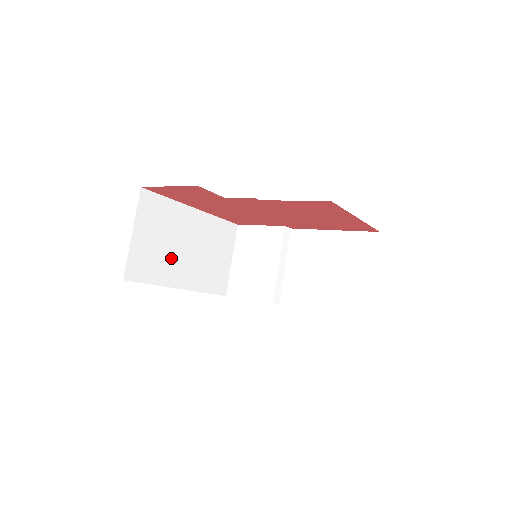
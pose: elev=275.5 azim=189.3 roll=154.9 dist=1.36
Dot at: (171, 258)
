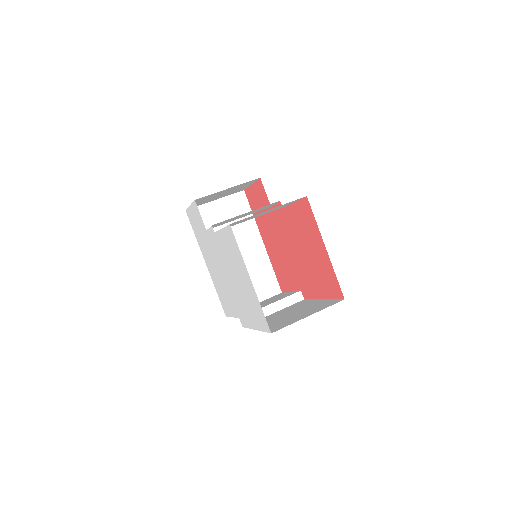
Dot at: occluded
